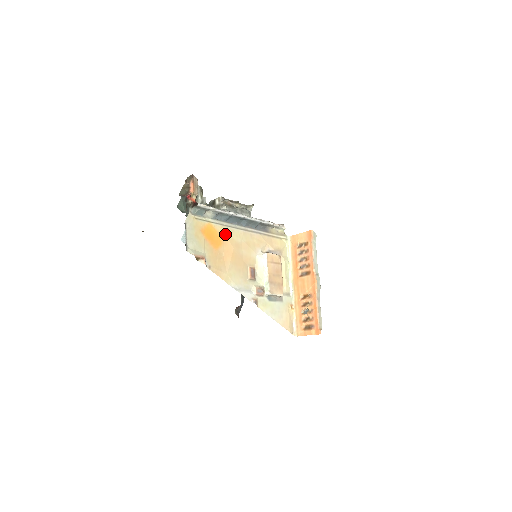
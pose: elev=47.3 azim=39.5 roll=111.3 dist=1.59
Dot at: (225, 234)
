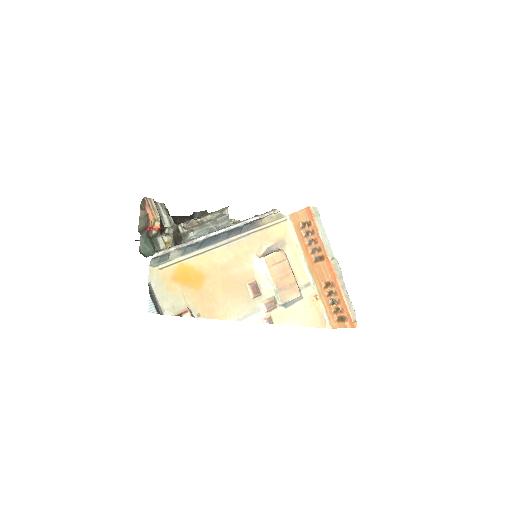
Dot at: (204, 264)
